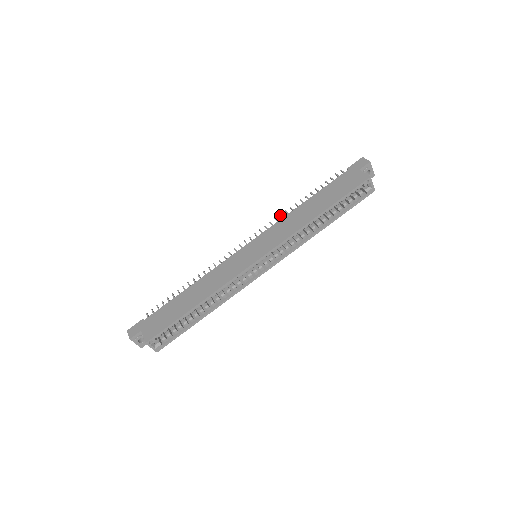
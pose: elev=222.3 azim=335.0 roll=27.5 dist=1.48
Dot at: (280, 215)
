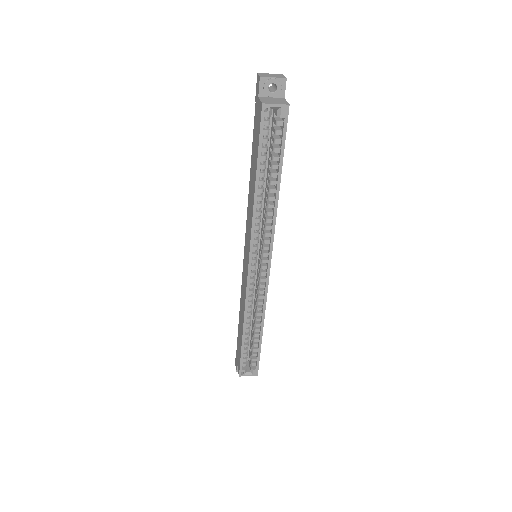
Dot at: occluded
